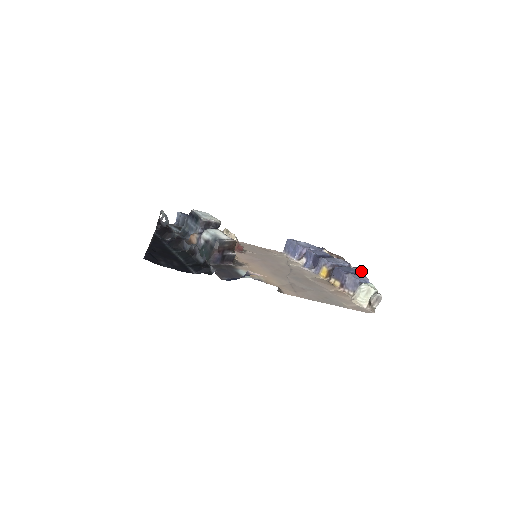
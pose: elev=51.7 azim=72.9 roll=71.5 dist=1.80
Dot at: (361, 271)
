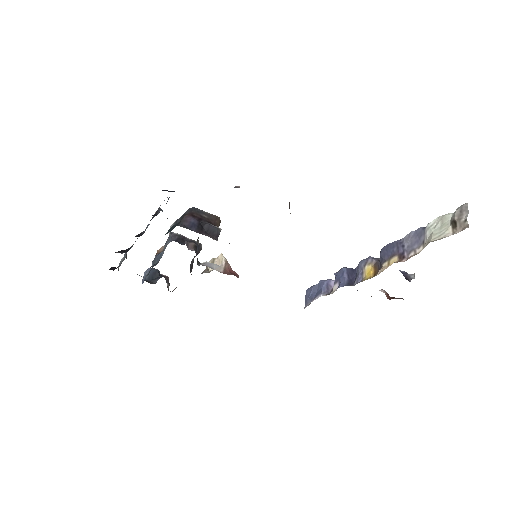
Dot at: occluded
